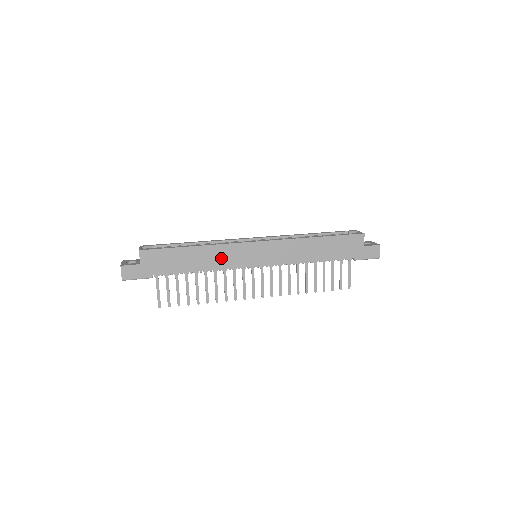
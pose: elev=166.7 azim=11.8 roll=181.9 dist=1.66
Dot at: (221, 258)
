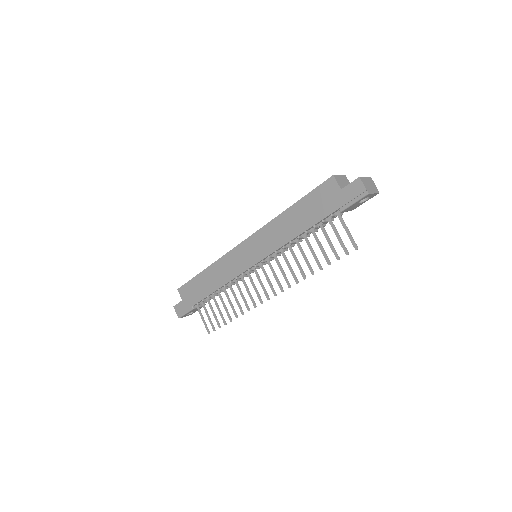
Dot at: (225, 271)
